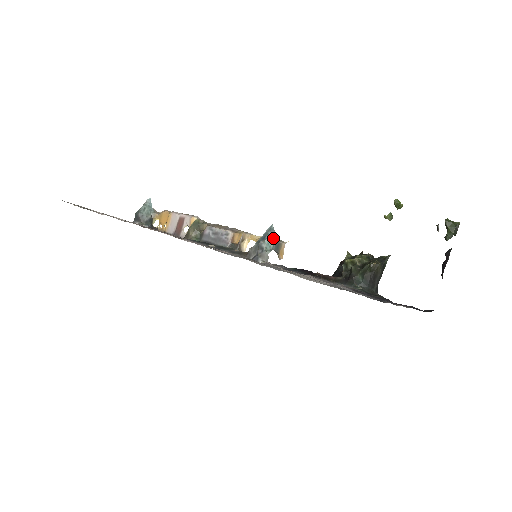
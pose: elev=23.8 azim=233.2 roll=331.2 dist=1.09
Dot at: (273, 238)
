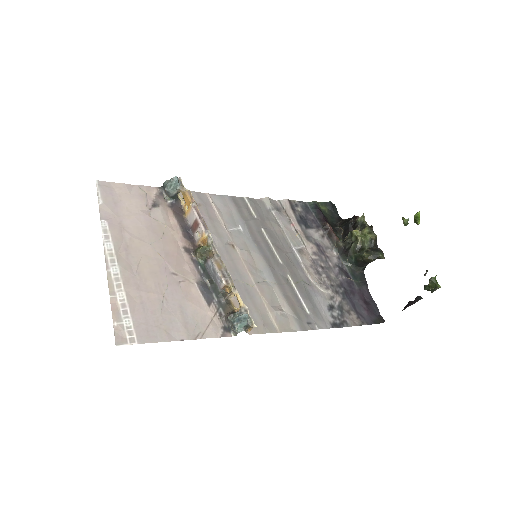
Dot at: (245, 323)
